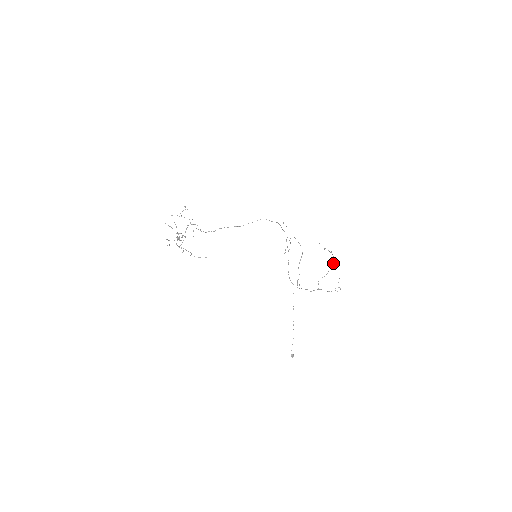
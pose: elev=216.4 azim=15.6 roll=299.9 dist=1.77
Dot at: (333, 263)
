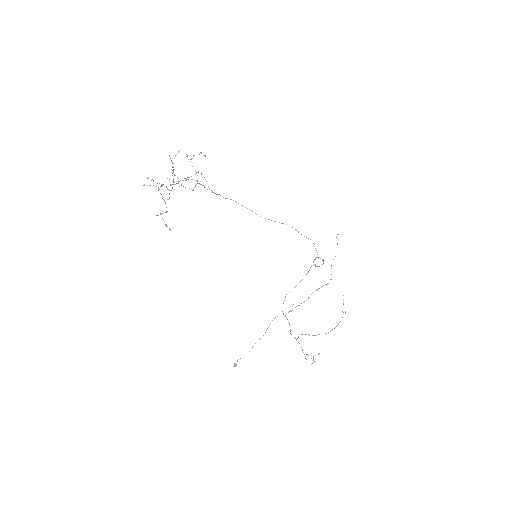
Dot at: (330, 331)
